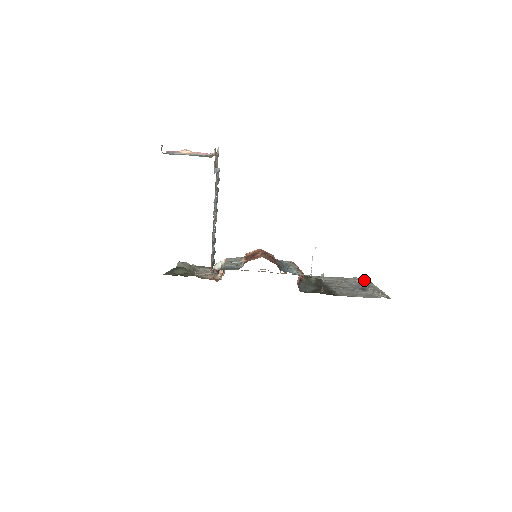
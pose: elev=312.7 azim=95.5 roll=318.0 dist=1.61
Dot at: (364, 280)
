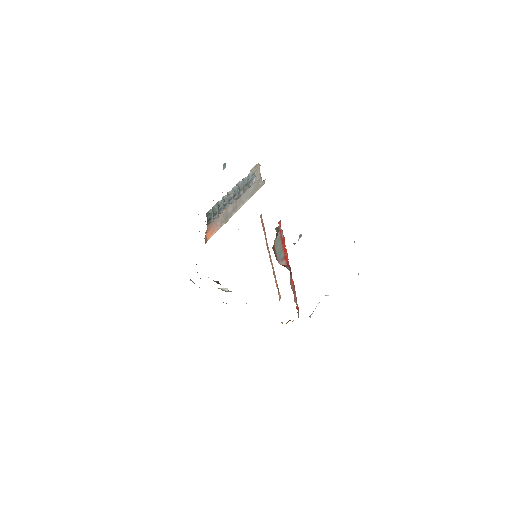
Dot at: occluded
